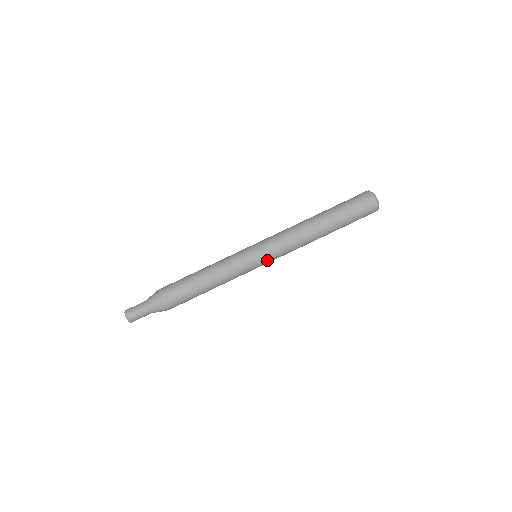
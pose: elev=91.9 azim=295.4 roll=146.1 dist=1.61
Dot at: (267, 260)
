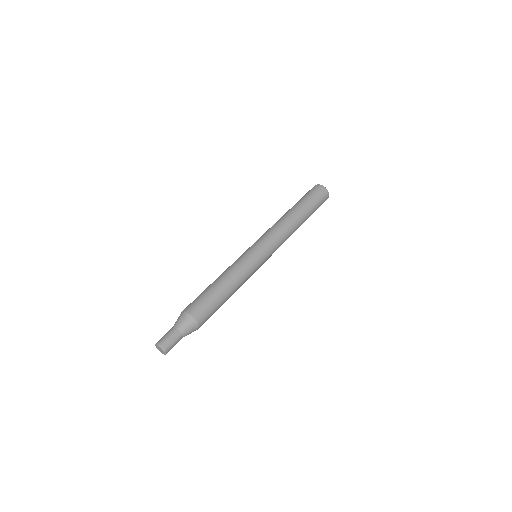
Dot at: (262, 246)
